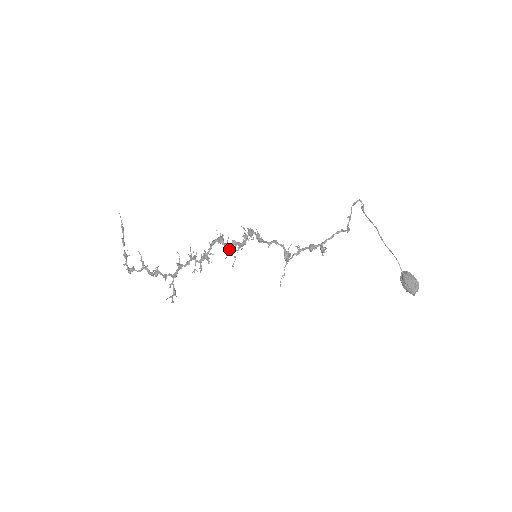
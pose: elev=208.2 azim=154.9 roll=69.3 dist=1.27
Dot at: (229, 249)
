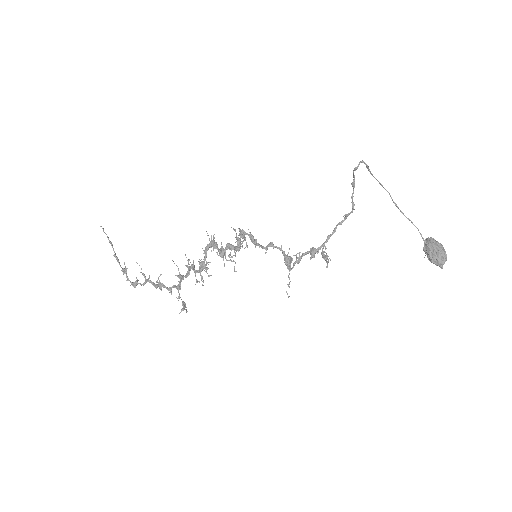
Dot at: (225, 255)
